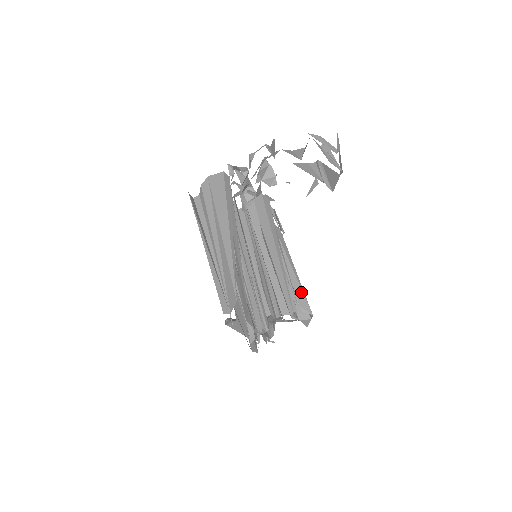
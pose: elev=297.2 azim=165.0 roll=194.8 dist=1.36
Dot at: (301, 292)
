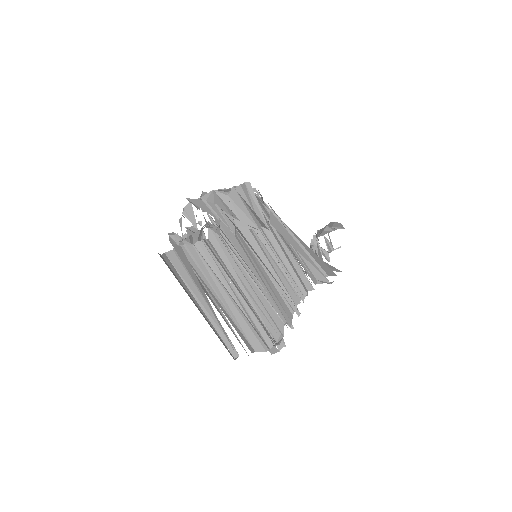
Dot at: (314, 265)
